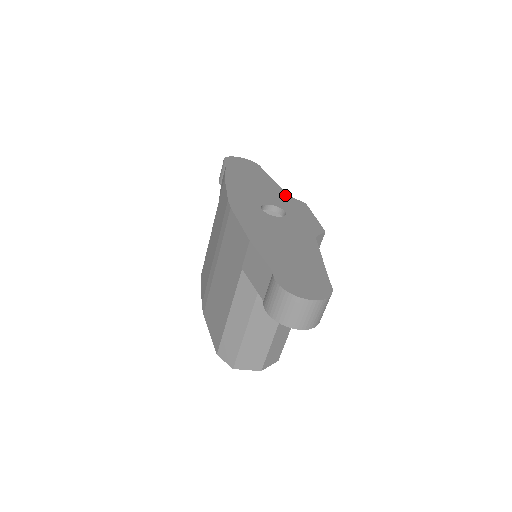
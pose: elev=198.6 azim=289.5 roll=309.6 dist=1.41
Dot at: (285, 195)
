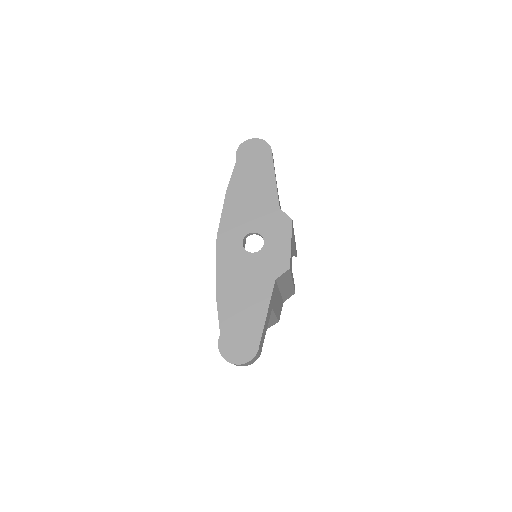
Dot at: (276, 209)
